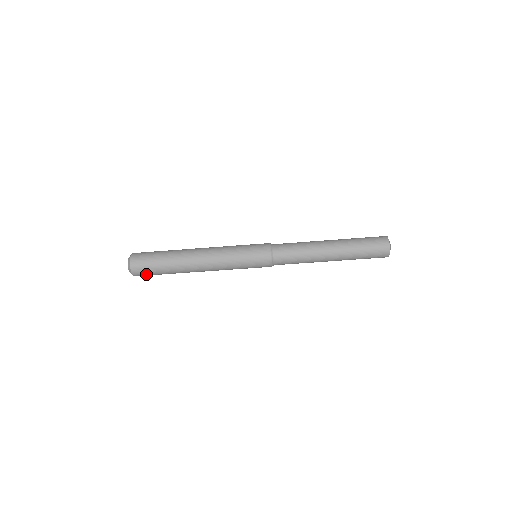
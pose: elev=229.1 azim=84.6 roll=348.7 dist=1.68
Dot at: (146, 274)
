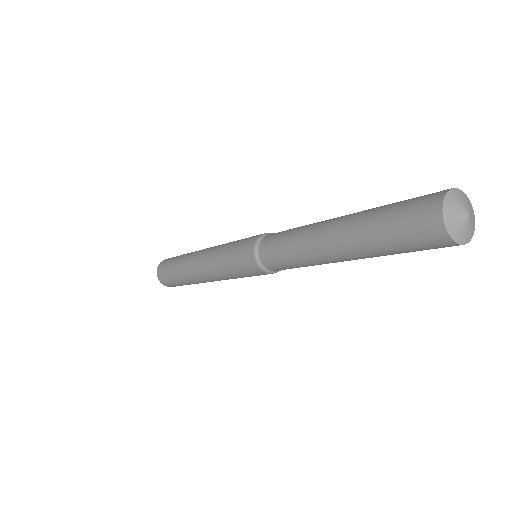
Dot at: occluded
